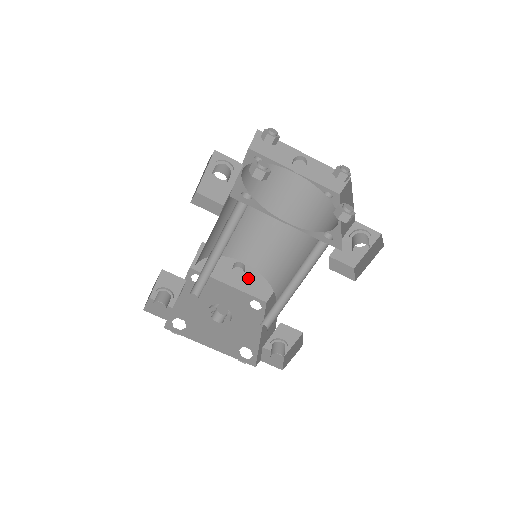
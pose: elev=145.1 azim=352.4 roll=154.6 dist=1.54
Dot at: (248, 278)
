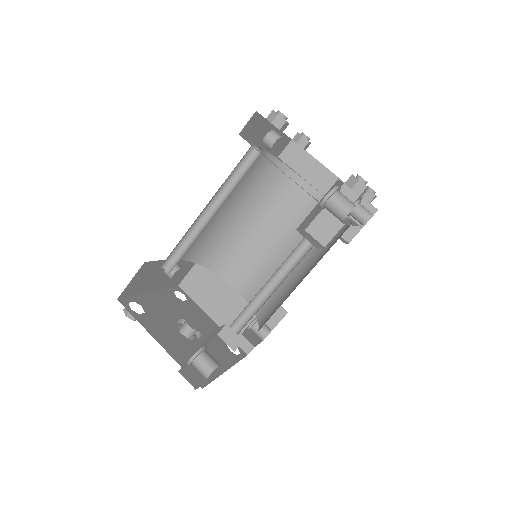
Dot at: occluded
